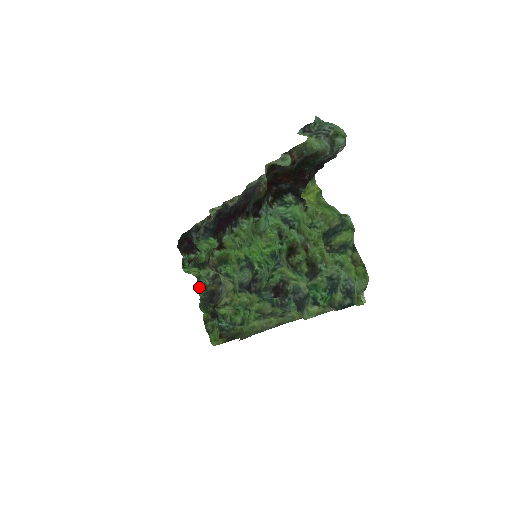
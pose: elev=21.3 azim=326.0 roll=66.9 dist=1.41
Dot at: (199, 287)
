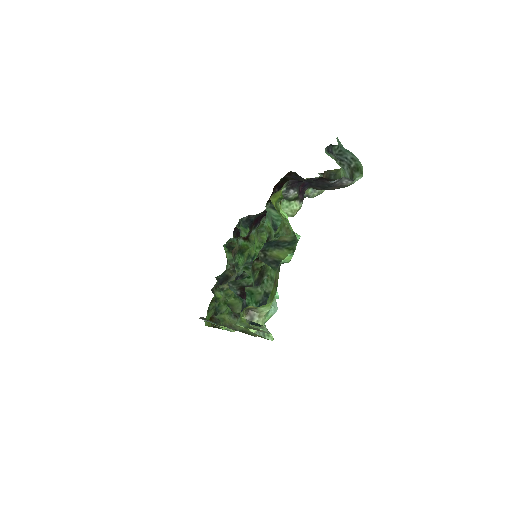
Dot at: occluded
